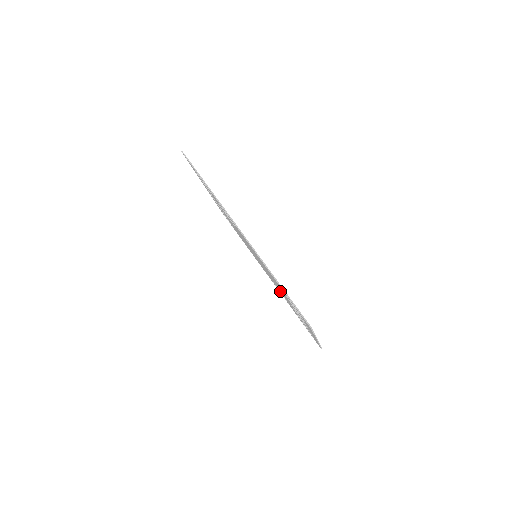
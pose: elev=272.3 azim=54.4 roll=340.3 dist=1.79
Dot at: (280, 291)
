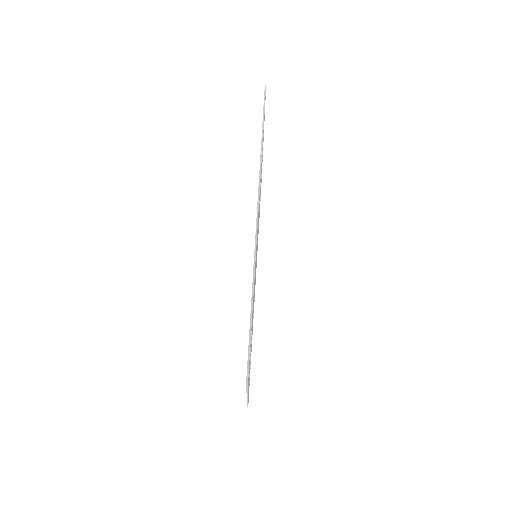
Dot at: occluded
